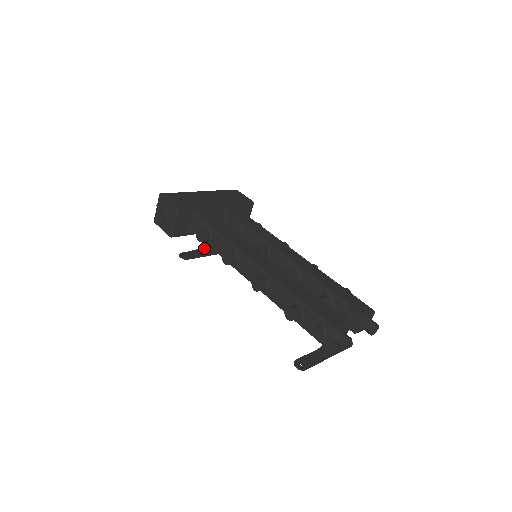
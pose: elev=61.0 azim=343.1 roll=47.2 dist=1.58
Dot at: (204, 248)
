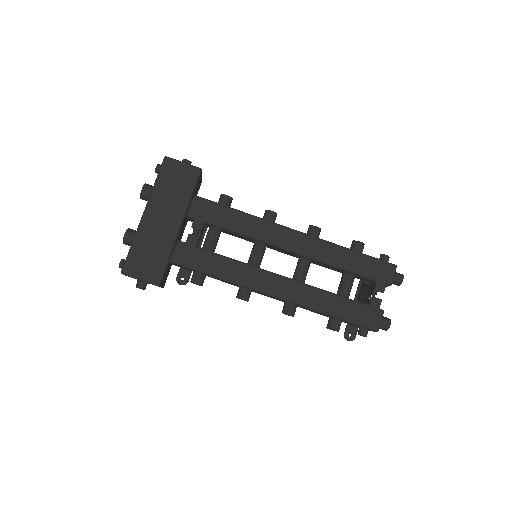
Dot at: occluded
